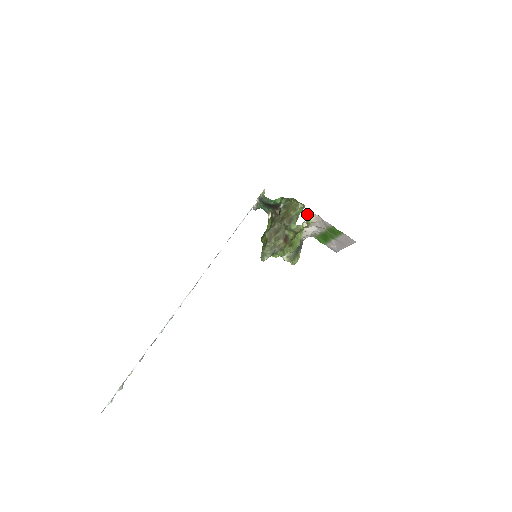
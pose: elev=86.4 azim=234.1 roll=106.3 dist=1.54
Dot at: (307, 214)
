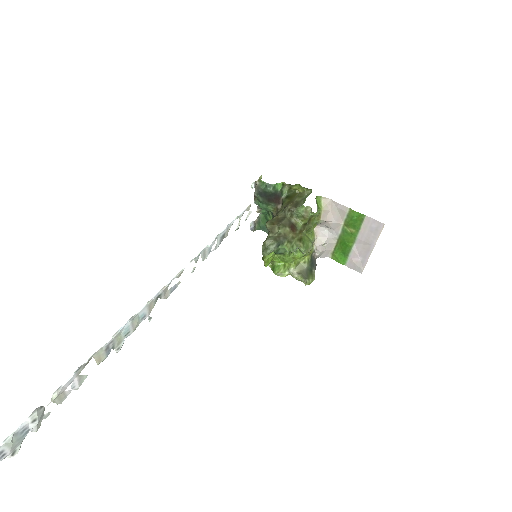
Dot at: (316, 199)
